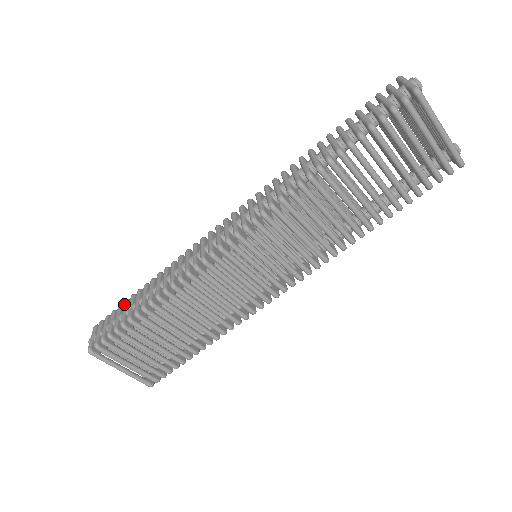
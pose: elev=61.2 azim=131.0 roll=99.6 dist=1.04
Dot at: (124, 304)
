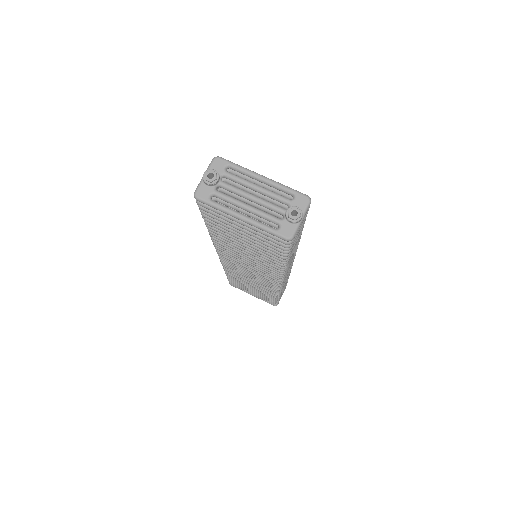
Dot at: occluded
